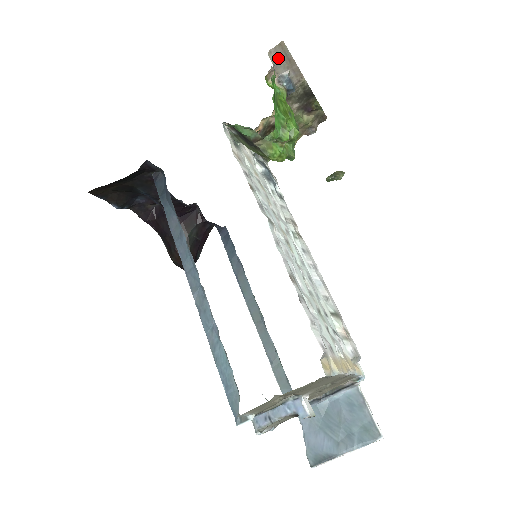
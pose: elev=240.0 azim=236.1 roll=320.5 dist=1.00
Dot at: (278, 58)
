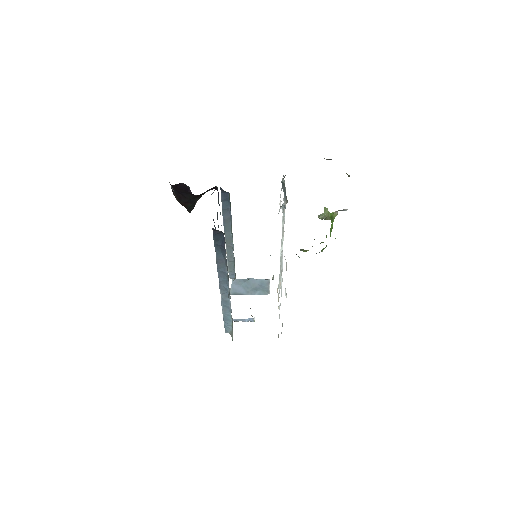
Dot at: occluded
